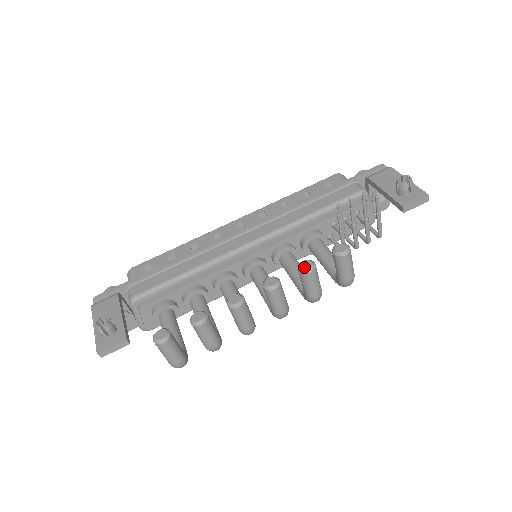
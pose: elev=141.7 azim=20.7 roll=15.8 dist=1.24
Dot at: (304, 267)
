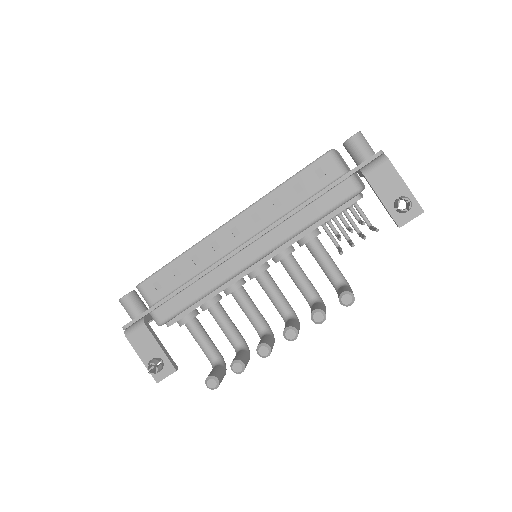
Dot at: (317, 320)
